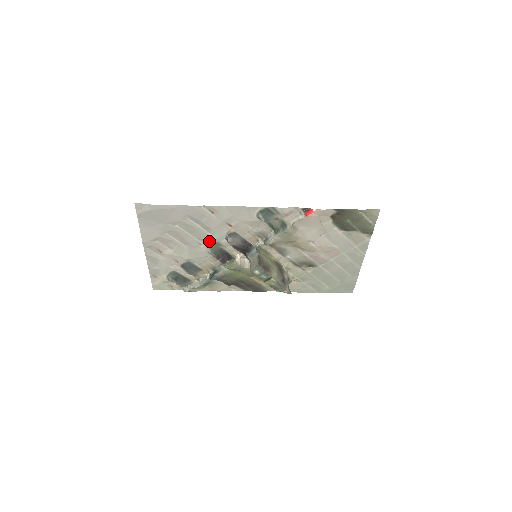
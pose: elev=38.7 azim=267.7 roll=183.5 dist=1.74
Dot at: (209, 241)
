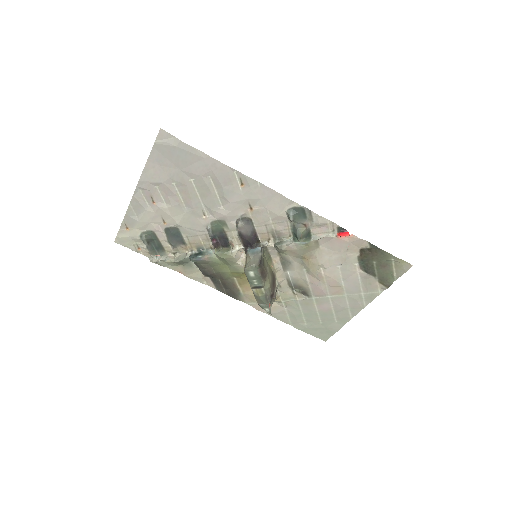
Dot at: (216, 215)
